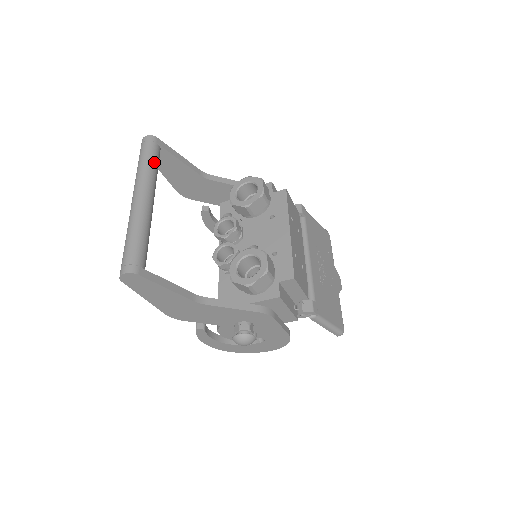
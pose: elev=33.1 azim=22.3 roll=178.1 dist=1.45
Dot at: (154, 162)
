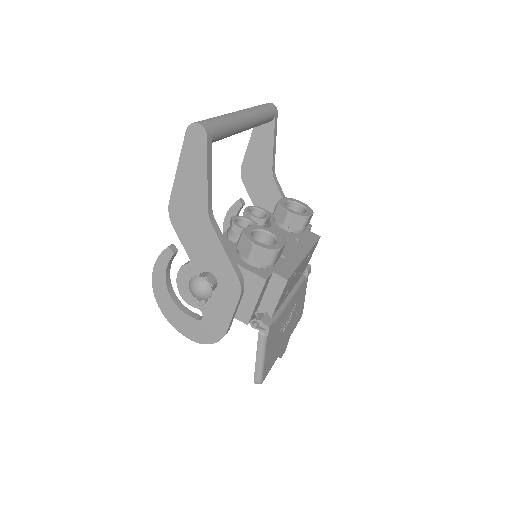
Dot at: (266, 116)
